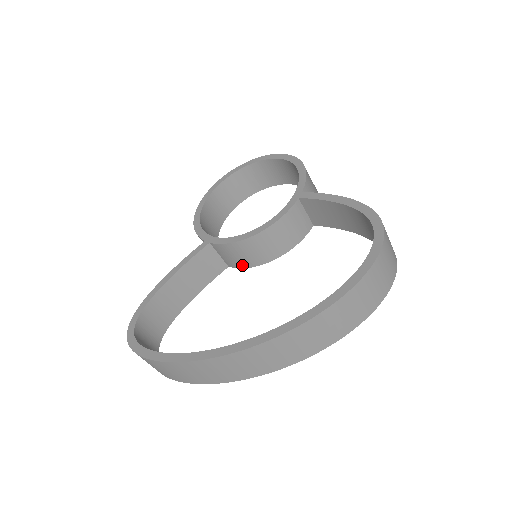
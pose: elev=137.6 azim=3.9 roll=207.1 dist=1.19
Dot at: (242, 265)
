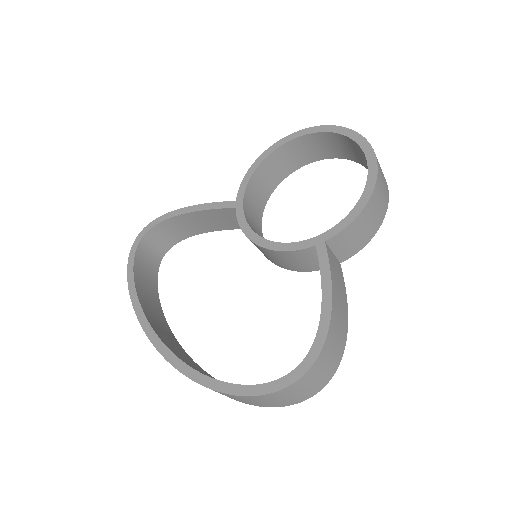
Dot at: occluded
